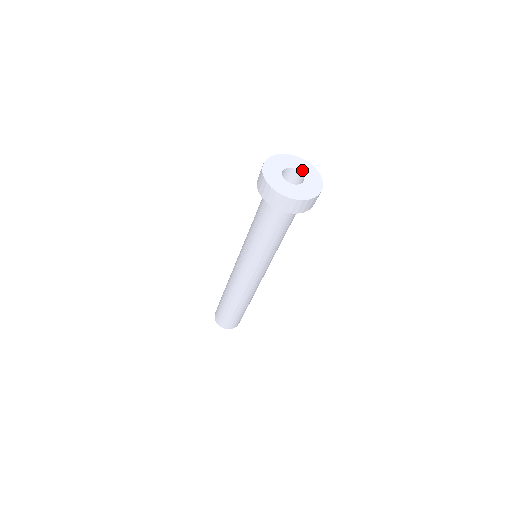
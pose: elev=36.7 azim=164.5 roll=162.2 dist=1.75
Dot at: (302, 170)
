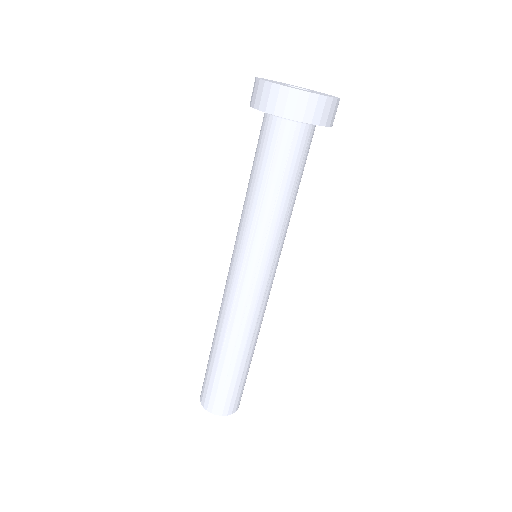
Dot at: (296, 86)
